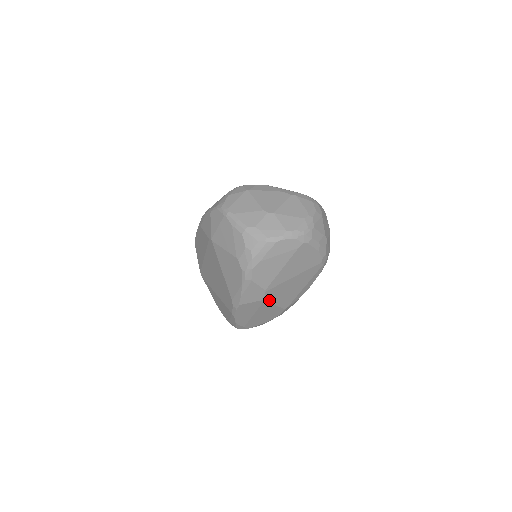
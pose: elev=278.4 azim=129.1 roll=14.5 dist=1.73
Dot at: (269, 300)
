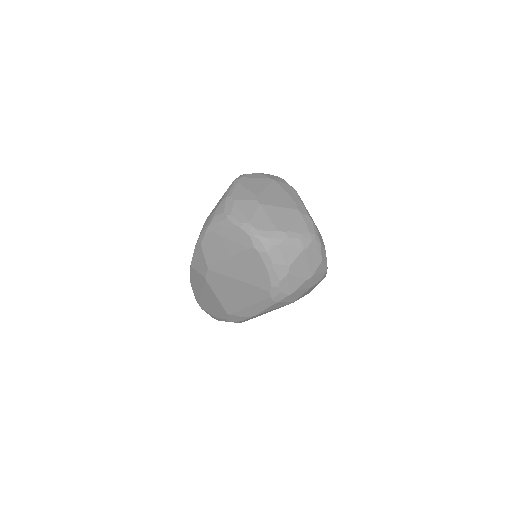
Dot at: (211, 284)
